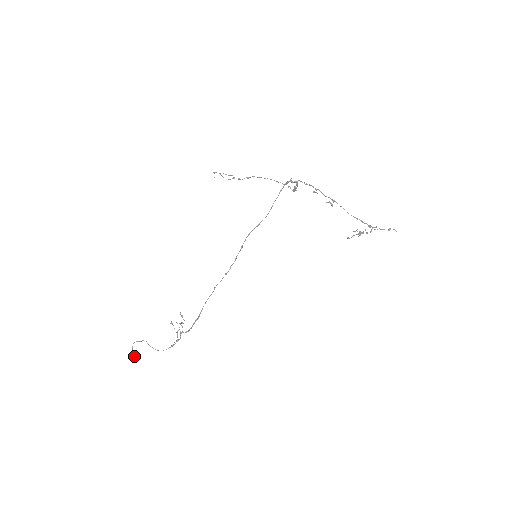
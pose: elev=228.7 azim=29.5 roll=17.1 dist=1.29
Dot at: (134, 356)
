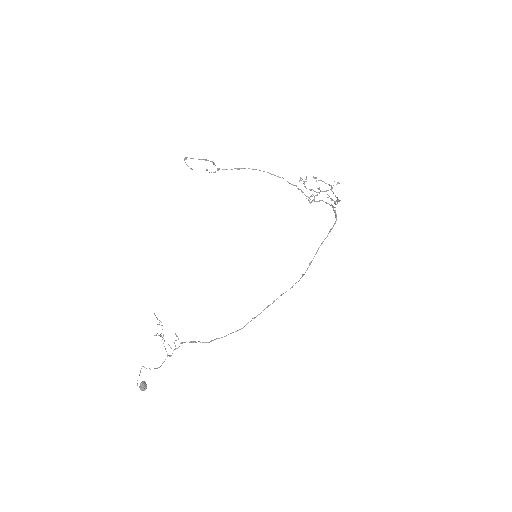
Dot at: (142, 389)
